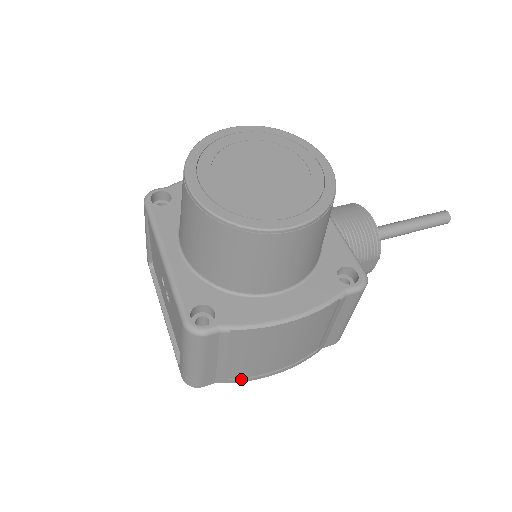
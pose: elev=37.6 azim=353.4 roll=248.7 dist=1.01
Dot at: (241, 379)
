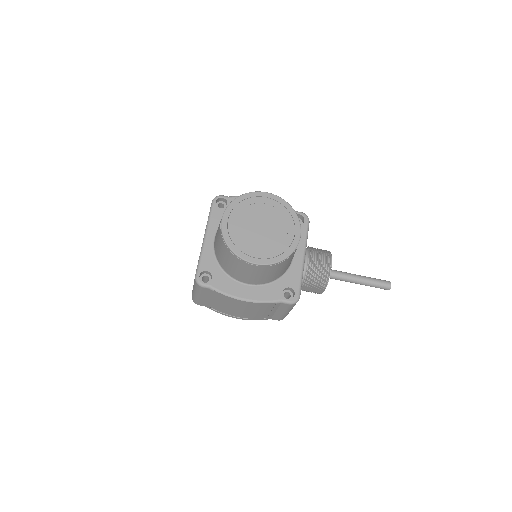
Dot at: (218, 312)
